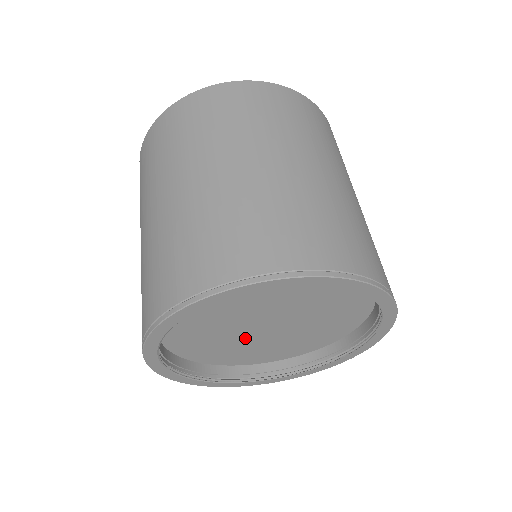
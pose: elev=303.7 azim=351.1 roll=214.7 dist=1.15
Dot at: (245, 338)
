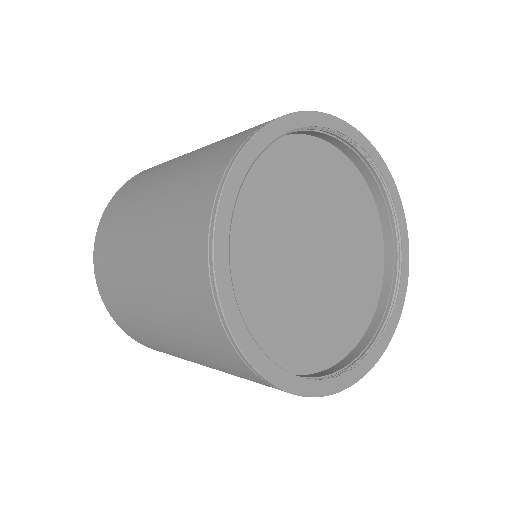
Dot at: (284, 258)
